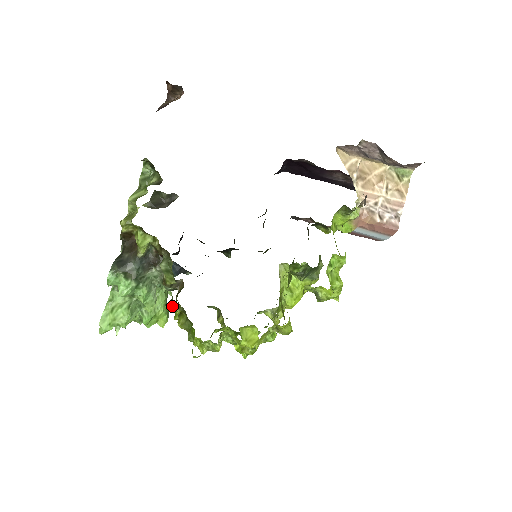
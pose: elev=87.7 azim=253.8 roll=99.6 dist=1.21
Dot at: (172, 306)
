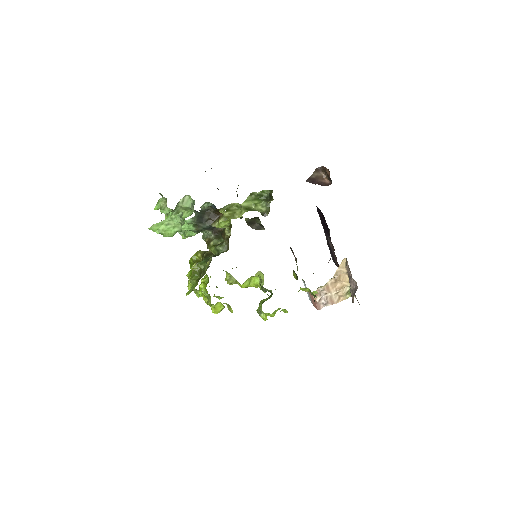
Dot at: (202, 268)
